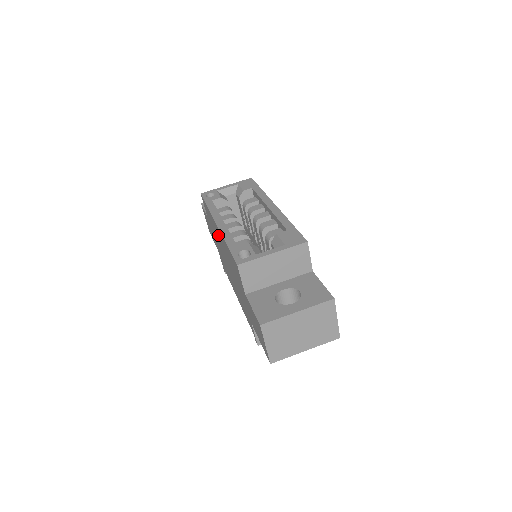
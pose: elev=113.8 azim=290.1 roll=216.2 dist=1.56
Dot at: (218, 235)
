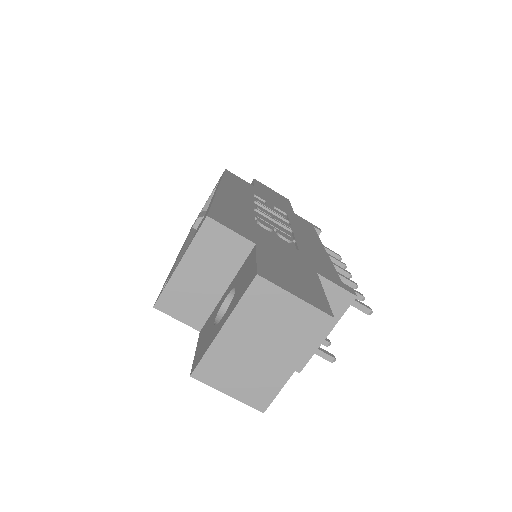
Dot at: occluded
